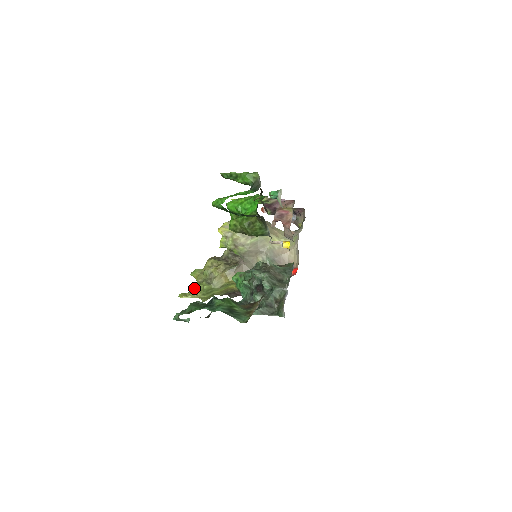
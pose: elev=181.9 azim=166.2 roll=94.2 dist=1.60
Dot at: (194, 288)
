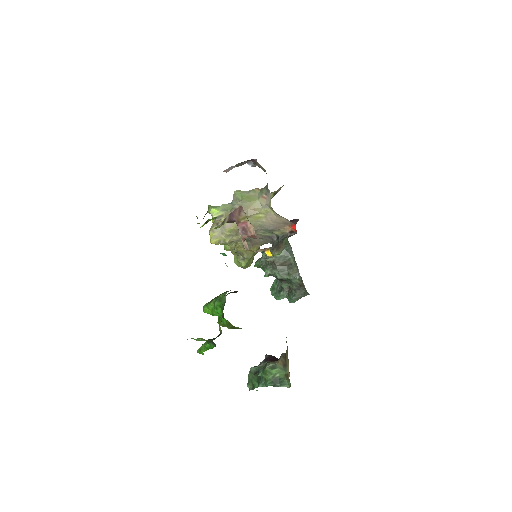
Dot at: occluded
